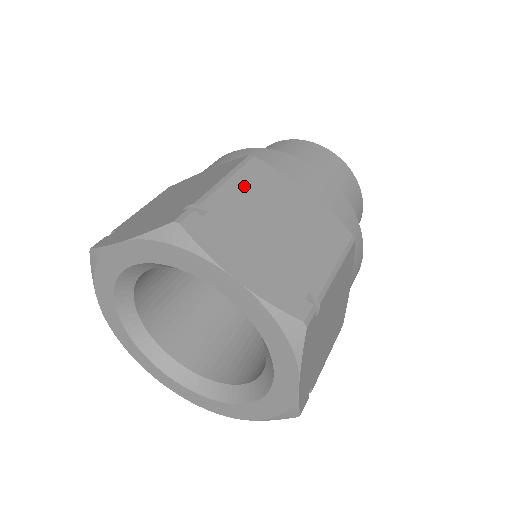
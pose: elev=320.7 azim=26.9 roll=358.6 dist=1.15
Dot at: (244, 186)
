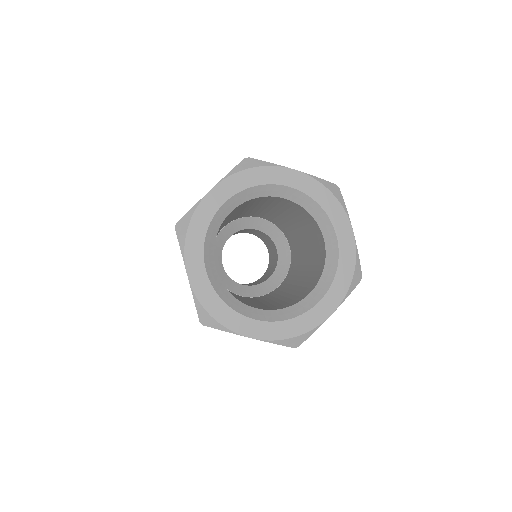
Dot at: occluded
